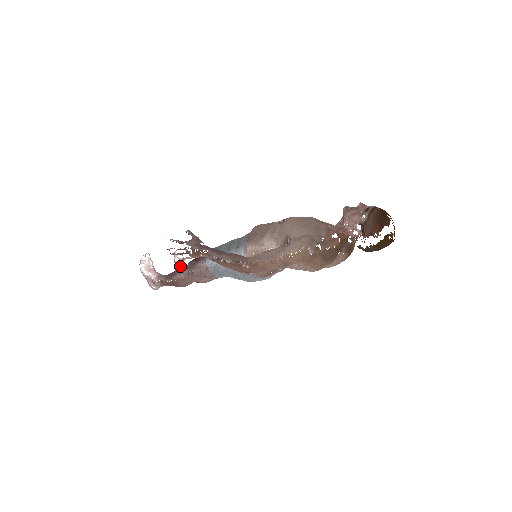
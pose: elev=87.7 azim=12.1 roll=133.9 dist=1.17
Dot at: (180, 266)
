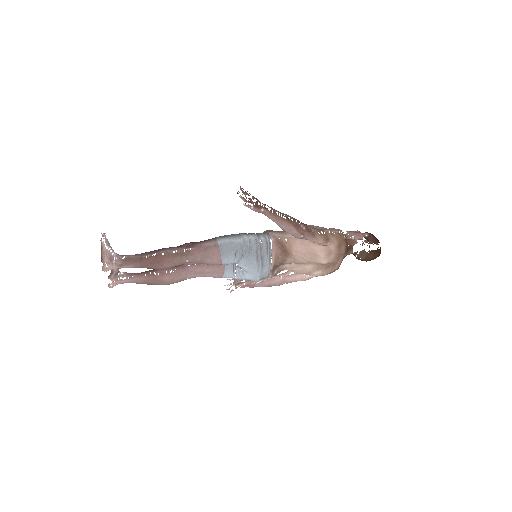
Dot at: occluded
